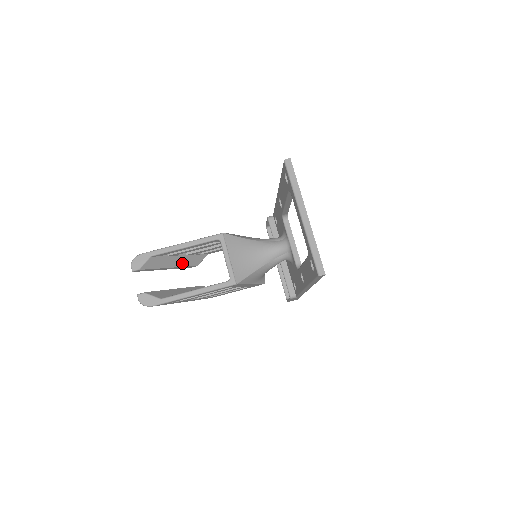
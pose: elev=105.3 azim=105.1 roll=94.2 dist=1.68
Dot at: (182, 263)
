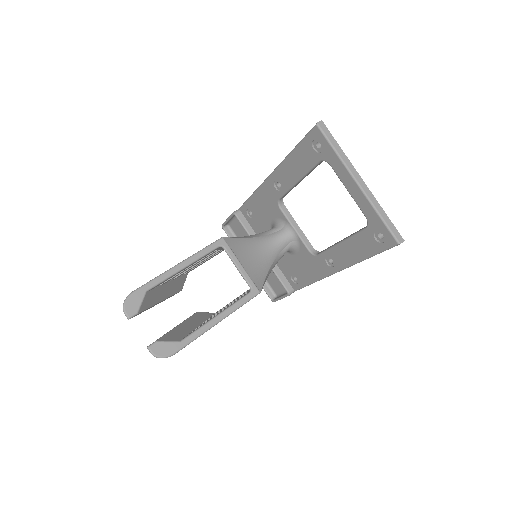
Dot at: (170, 291)
